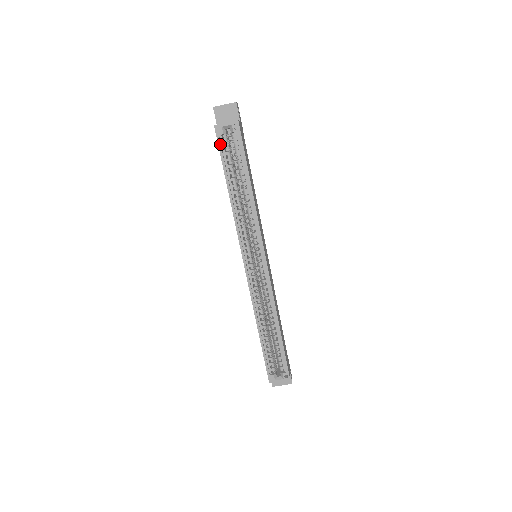
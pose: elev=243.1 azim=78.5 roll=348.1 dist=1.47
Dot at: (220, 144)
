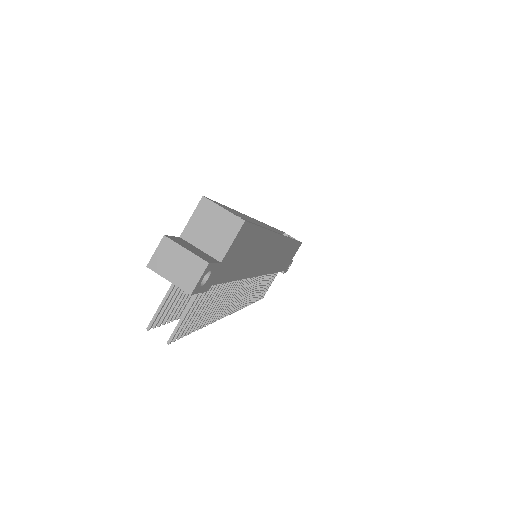
Dot at: (283, 232)
